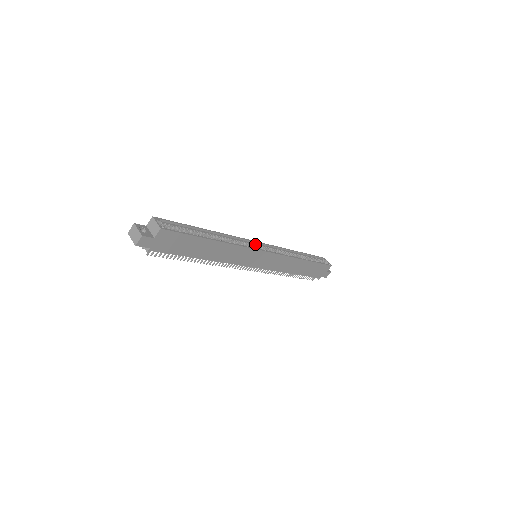
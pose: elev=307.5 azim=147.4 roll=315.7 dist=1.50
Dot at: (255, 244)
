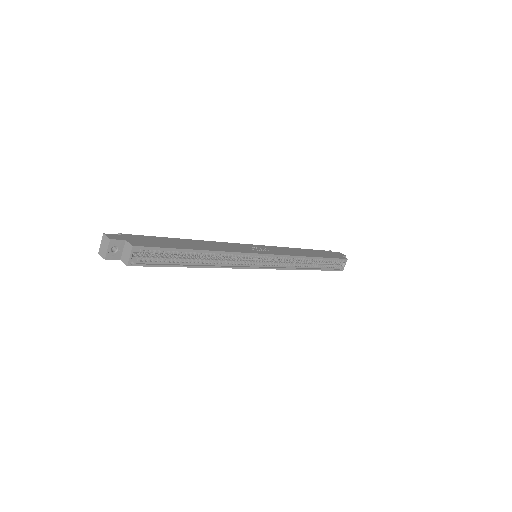
Dot at: (260, 256)
